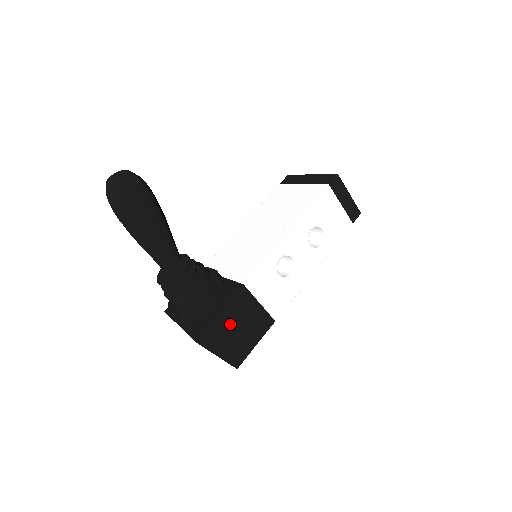
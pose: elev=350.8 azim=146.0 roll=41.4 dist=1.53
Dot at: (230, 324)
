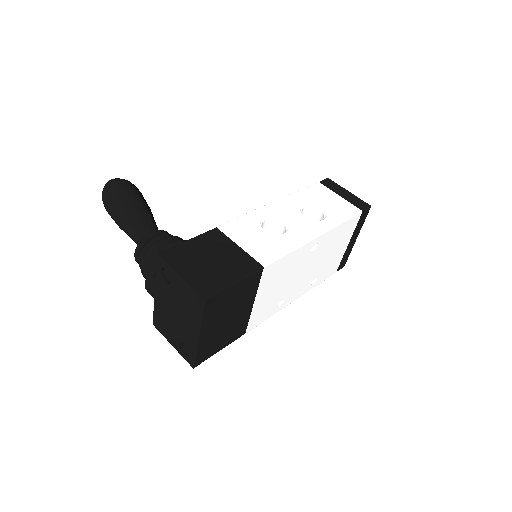
Dot at: (197, 255)
